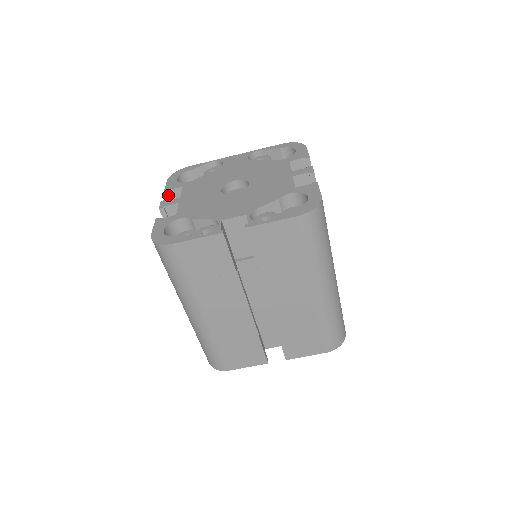
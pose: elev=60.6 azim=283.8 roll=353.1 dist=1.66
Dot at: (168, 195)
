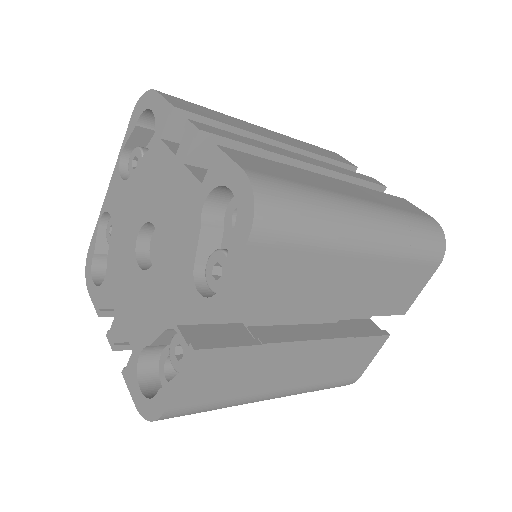
Dot at: (106, 313)
